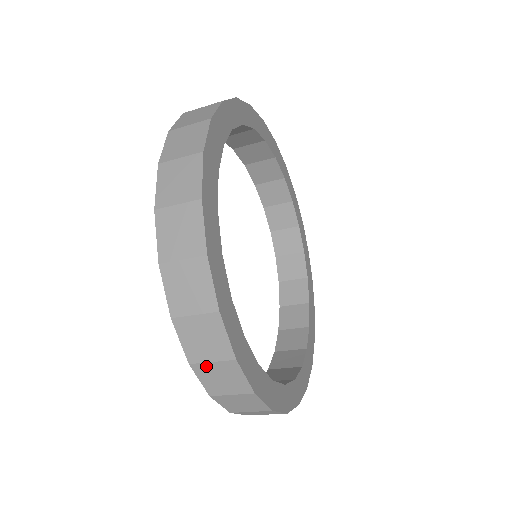
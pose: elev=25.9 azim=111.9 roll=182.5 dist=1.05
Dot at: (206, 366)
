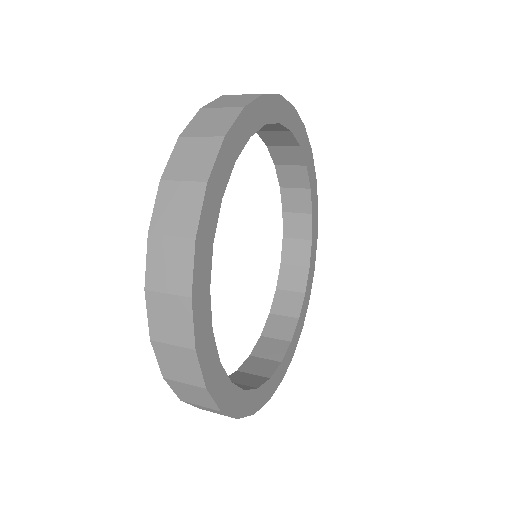
Dot at: (166, 347)
